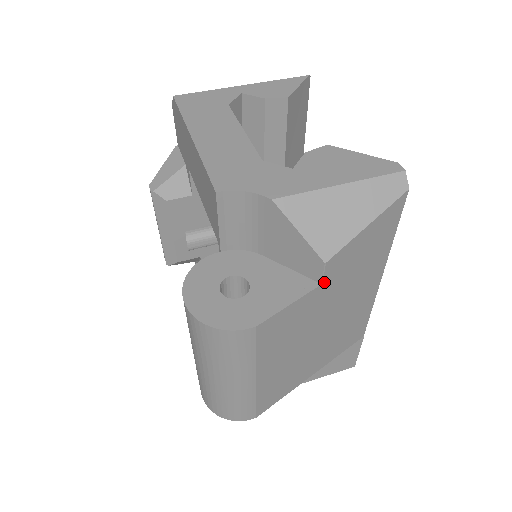
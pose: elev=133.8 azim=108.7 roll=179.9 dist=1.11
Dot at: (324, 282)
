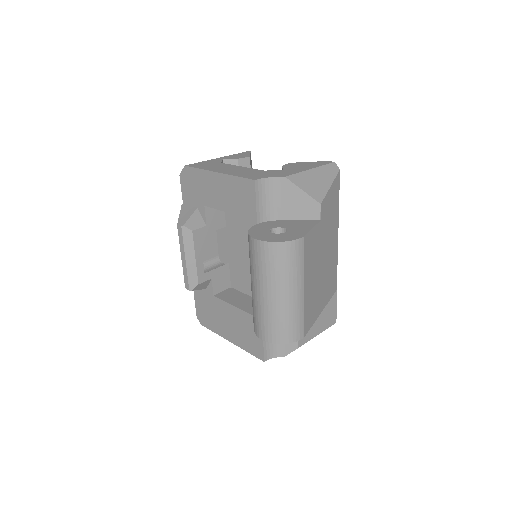
Dot at: (321, 220)
